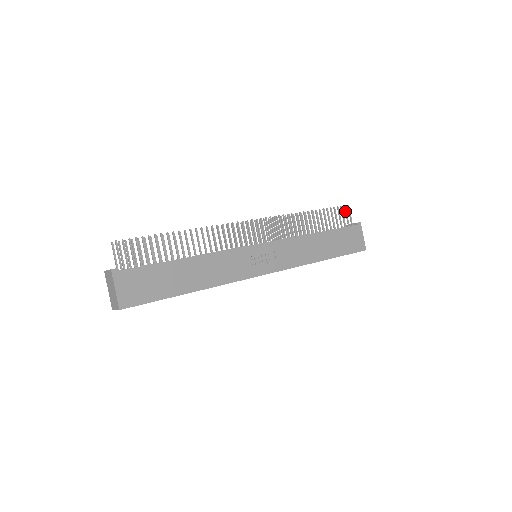
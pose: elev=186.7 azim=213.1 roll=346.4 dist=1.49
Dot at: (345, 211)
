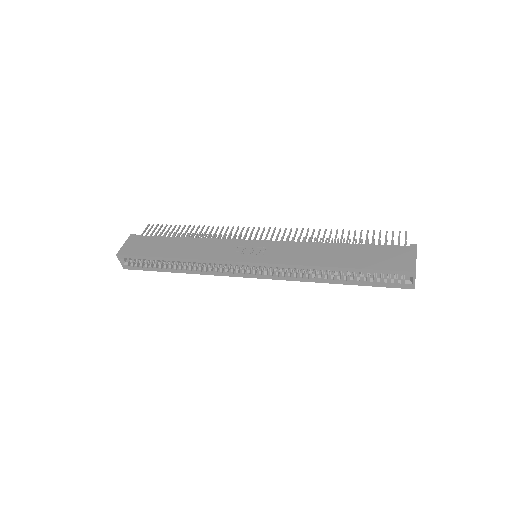
Dot at: (398, 236)
